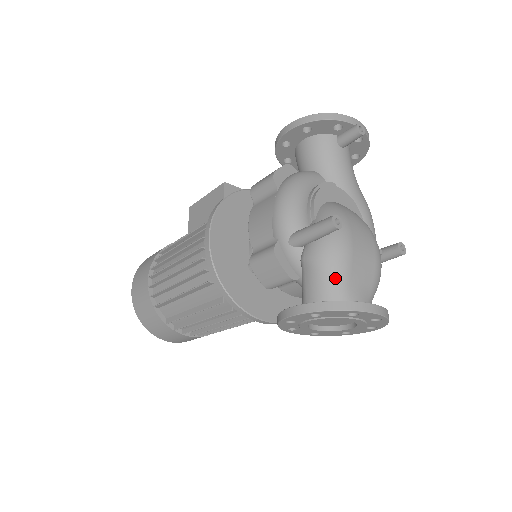
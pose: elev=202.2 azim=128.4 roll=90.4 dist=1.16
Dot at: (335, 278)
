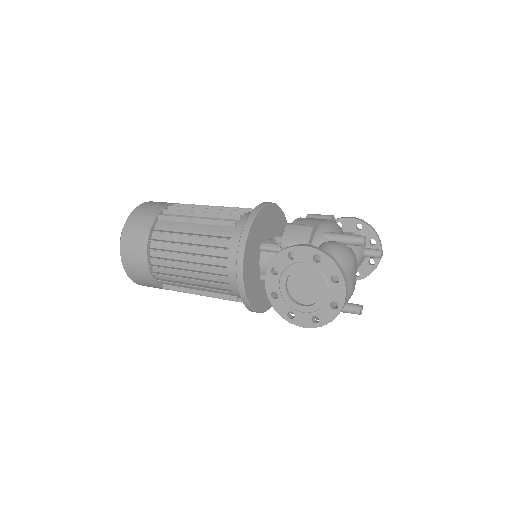
Dot at: (338, 261)
